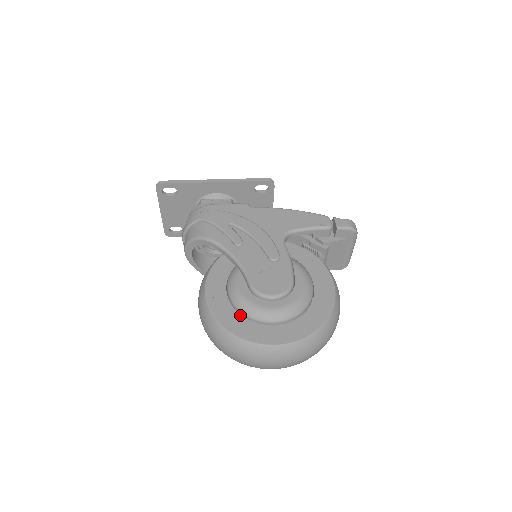
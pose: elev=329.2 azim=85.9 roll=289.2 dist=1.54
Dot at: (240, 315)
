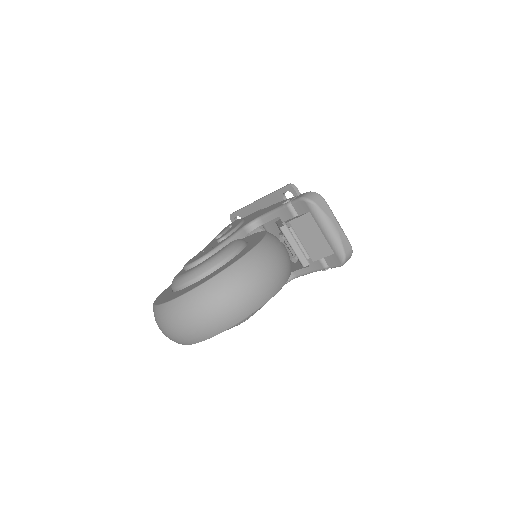
Dot at: occluded
